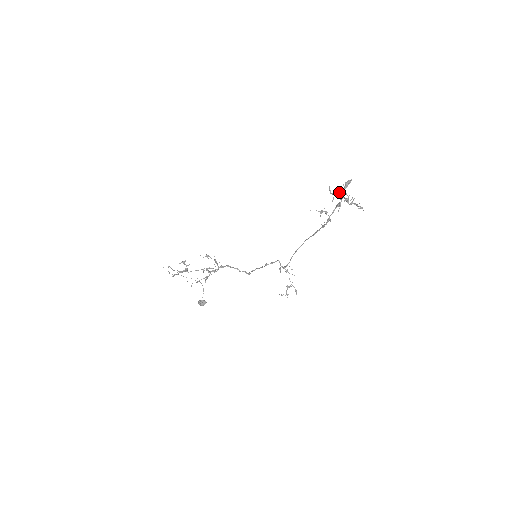
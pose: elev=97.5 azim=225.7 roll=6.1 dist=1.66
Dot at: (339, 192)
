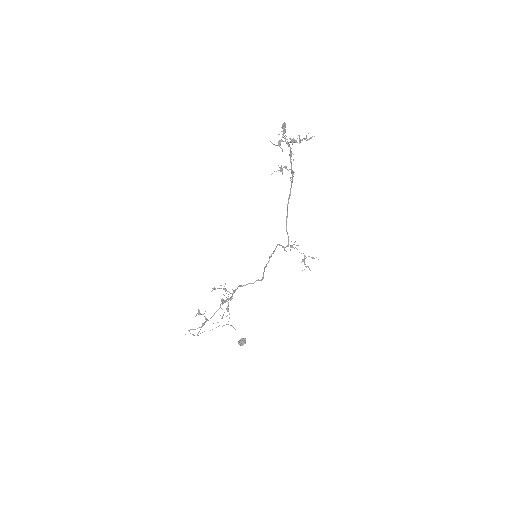
Dot at: (282, 141)
